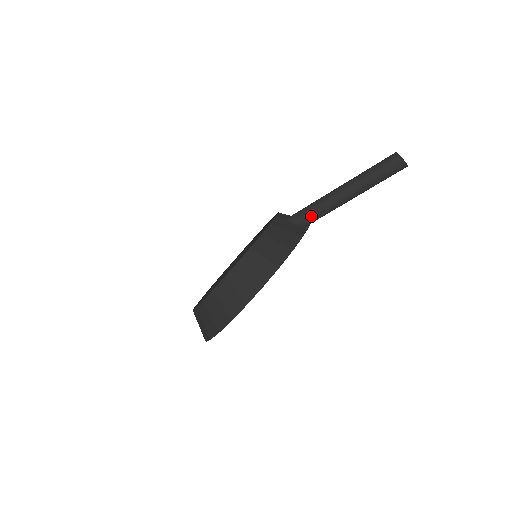
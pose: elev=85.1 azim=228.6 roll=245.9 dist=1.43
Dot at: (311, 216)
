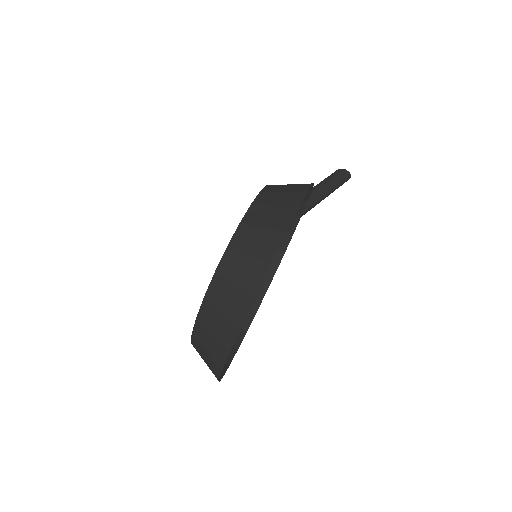
Dot at: occluded
